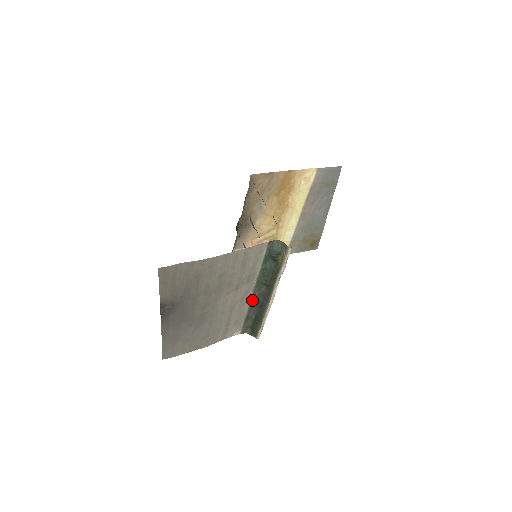
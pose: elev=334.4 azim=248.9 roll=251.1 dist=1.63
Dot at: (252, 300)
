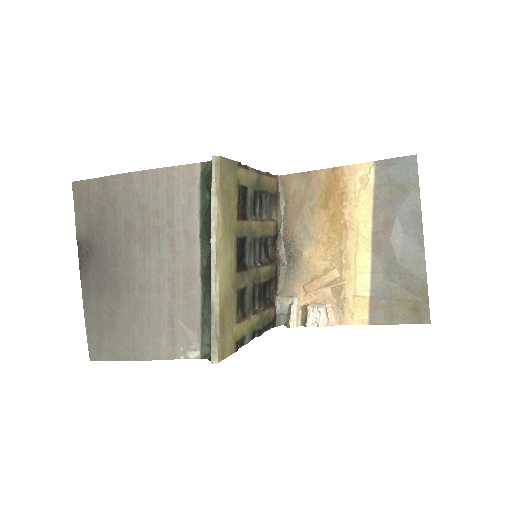
Dot at: (202, 280)
